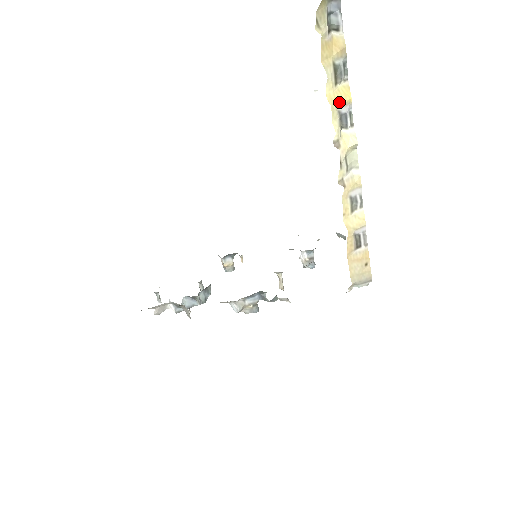
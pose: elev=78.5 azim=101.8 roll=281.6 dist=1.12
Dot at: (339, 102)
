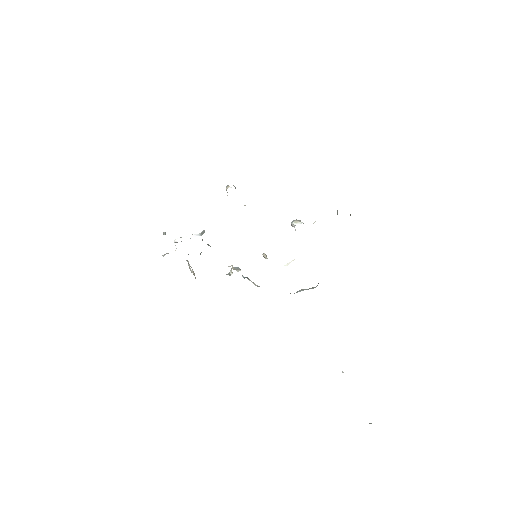
Dot at: occluded
